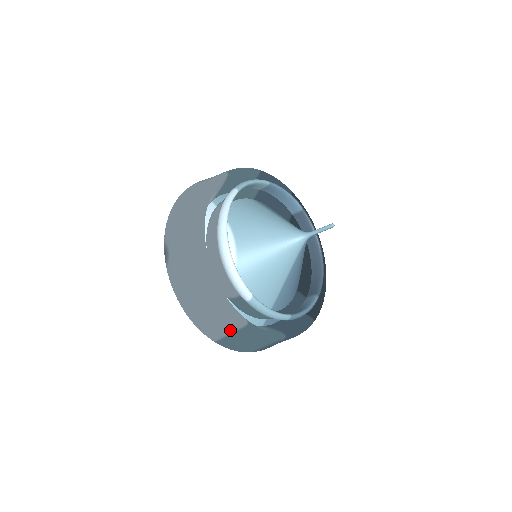
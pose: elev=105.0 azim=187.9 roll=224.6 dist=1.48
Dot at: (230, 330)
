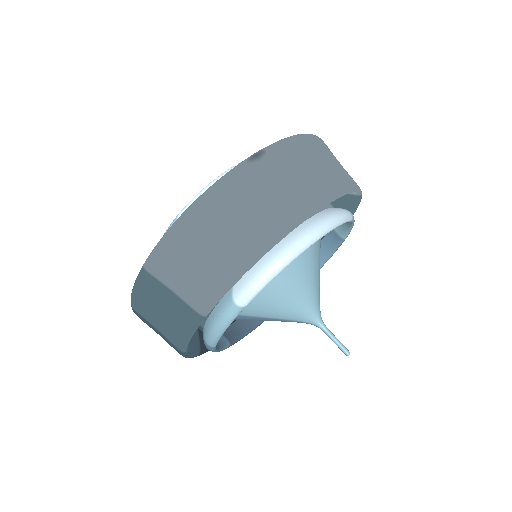
Dot at: (180, 291)
